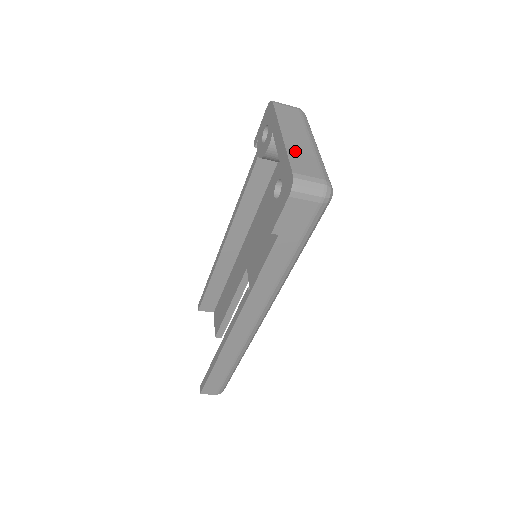
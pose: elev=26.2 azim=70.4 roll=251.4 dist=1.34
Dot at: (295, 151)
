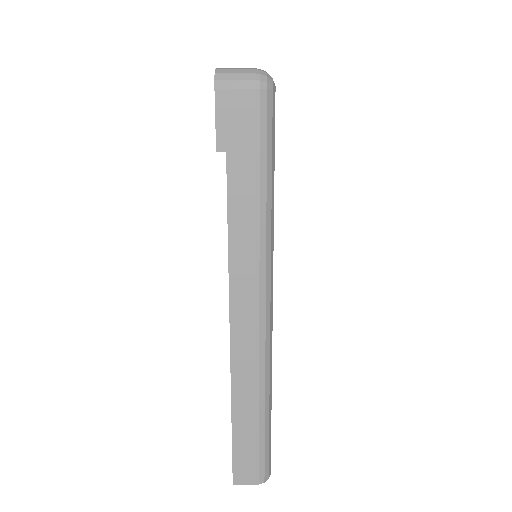
Dot at: occluded
